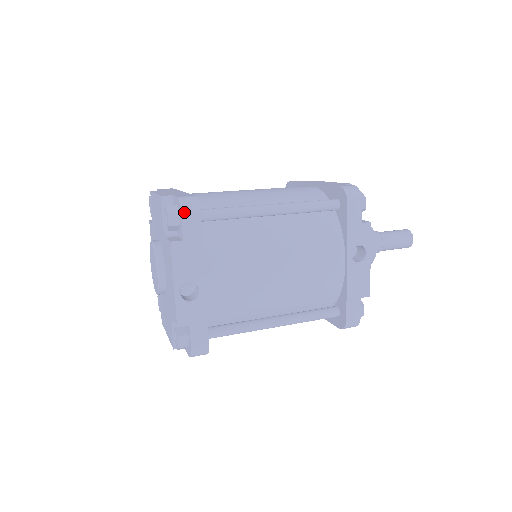
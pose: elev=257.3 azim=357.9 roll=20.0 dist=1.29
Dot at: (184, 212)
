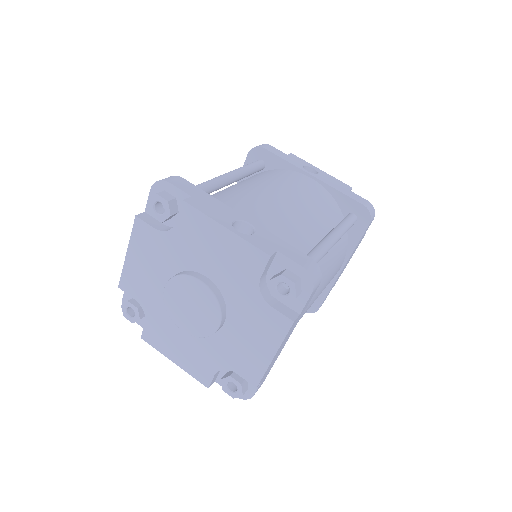
Dot at: (168, 180)
